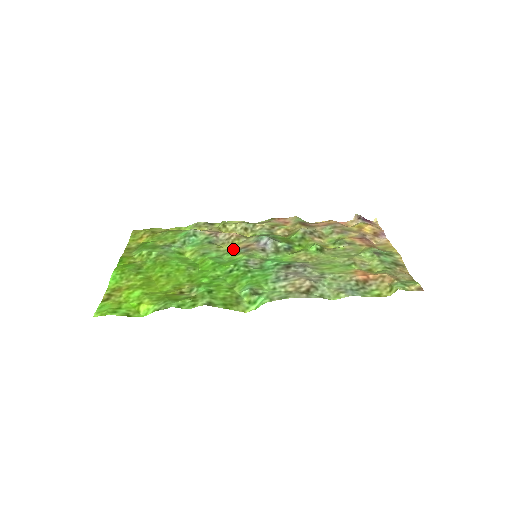
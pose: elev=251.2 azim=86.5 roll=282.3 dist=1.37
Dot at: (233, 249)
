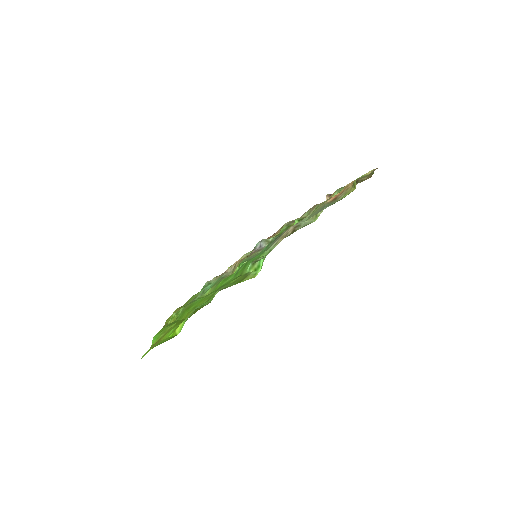
Dot at: occluded
